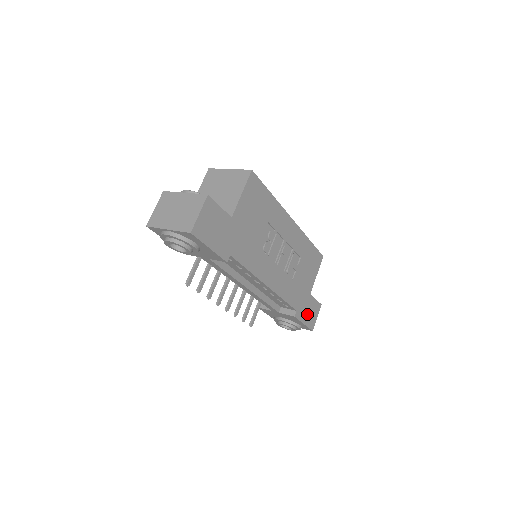
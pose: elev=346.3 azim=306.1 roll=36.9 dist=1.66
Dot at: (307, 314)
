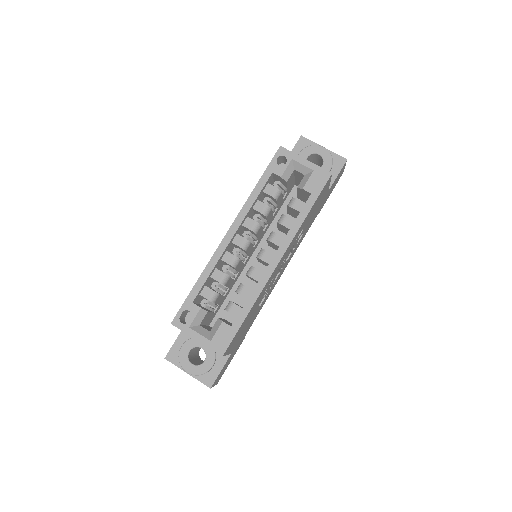
Dot at: (331, 190)
